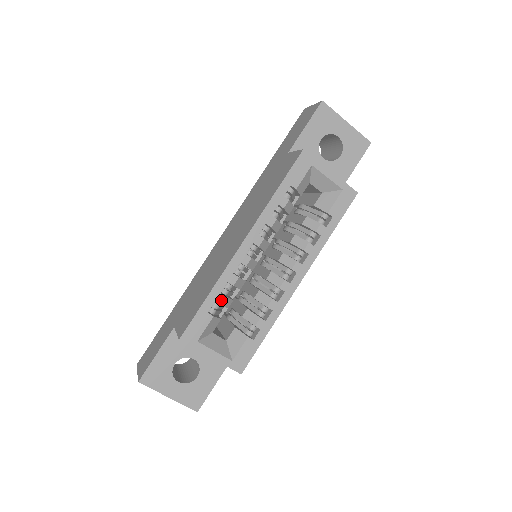
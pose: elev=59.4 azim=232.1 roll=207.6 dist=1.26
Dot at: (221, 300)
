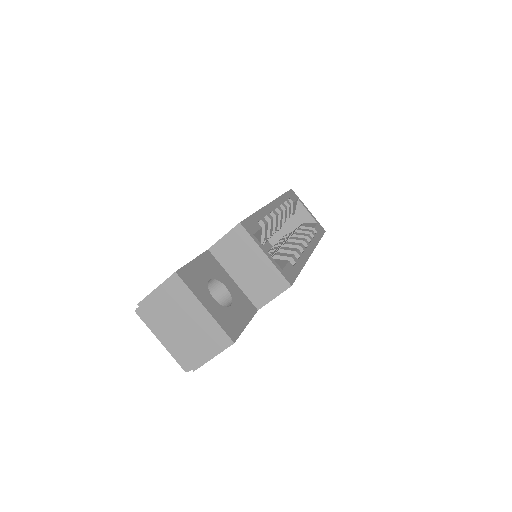
Dot at: (265, 222)
